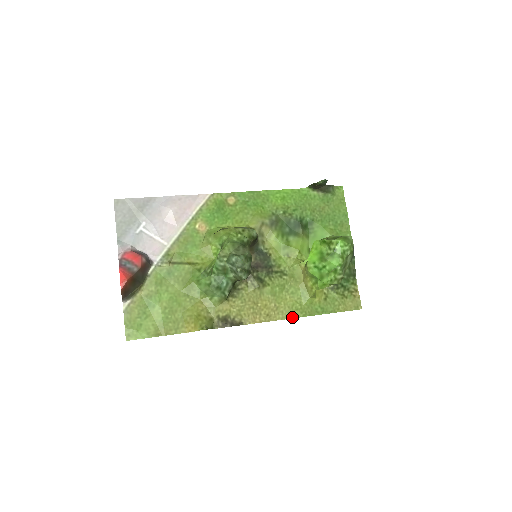
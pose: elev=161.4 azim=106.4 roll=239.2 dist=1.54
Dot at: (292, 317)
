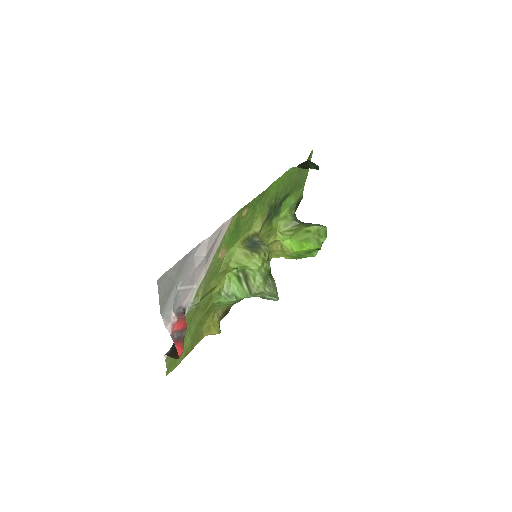
Dot at: occluded
